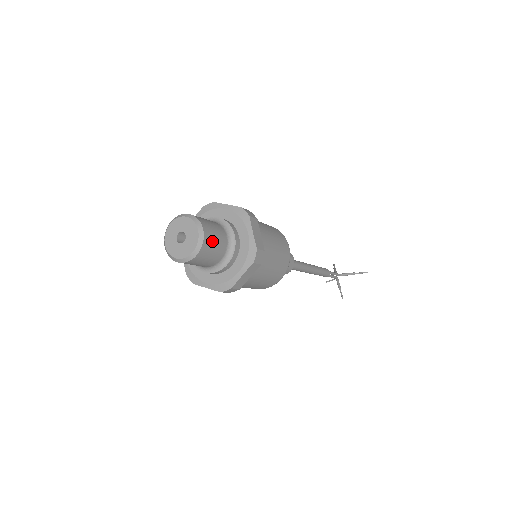
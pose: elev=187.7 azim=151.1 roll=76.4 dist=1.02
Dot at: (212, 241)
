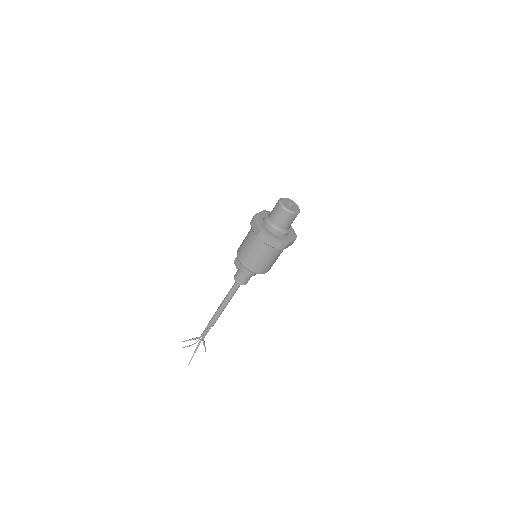
Dot at: occluded
